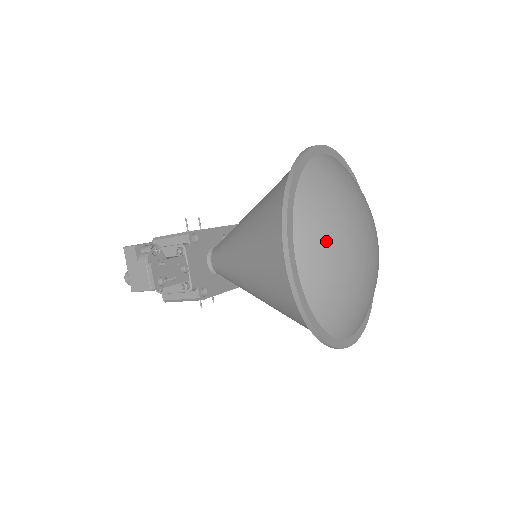
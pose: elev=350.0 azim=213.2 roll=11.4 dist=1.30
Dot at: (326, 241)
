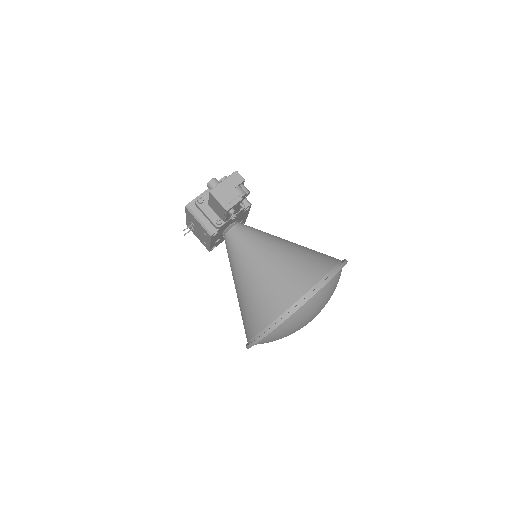
Dot at: (321, 303)
